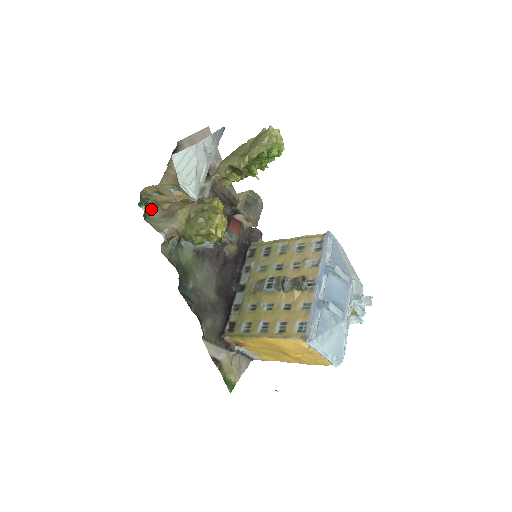
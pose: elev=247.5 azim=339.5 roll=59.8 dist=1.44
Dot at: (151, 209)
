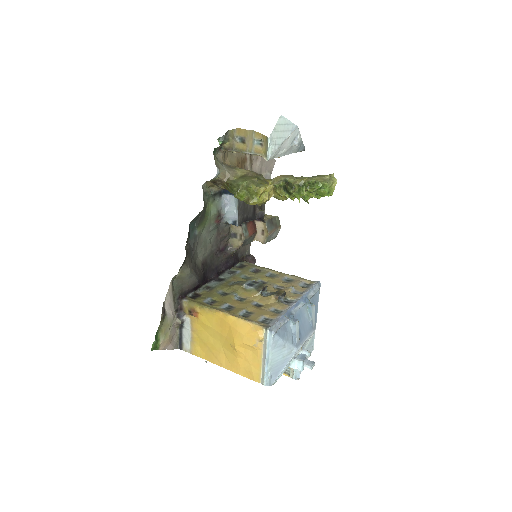
Dot at: (220, 153)
